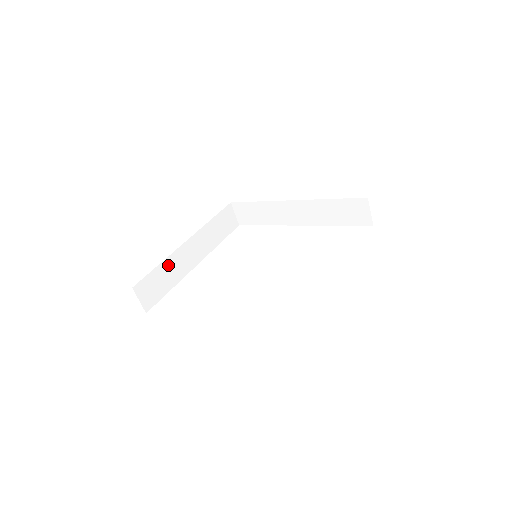
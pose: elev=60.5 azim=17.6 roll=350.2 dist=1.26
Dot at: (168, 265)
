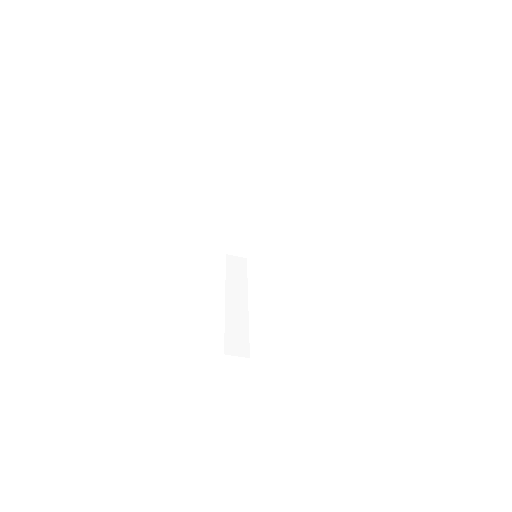
Dot at: (240, 230)
